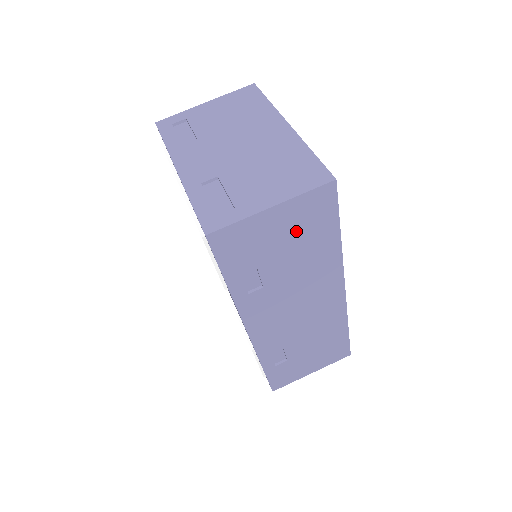
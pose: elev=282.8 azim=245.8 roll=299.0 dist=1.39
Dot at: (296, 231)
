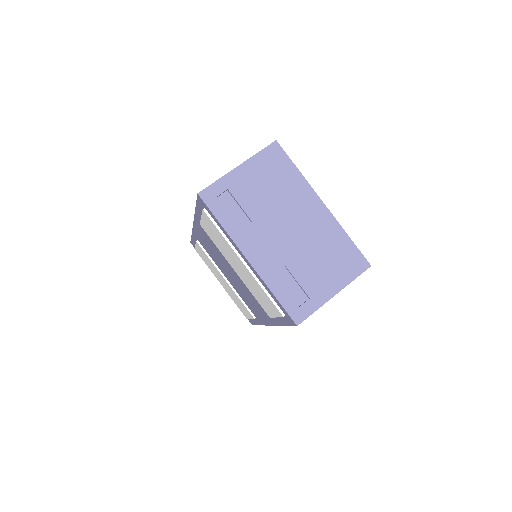
Dot at: occluded
